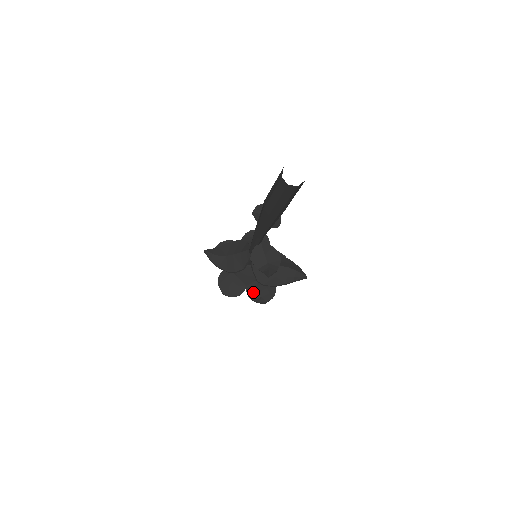
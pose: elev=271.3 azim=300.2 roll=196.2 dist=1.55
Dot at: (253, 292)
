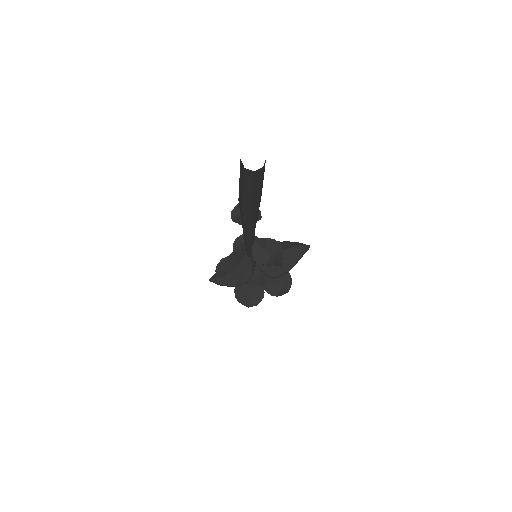
Dot at: (272, 289)
